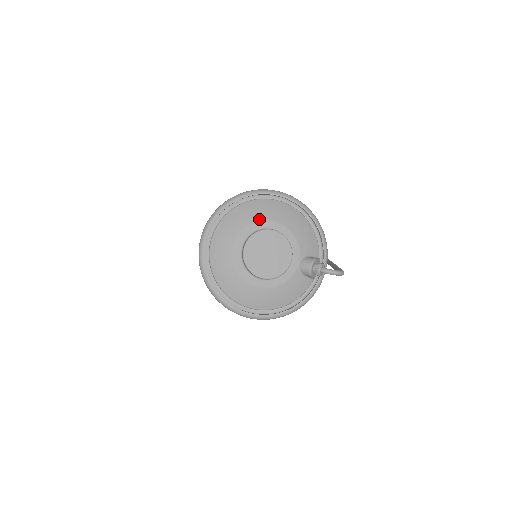
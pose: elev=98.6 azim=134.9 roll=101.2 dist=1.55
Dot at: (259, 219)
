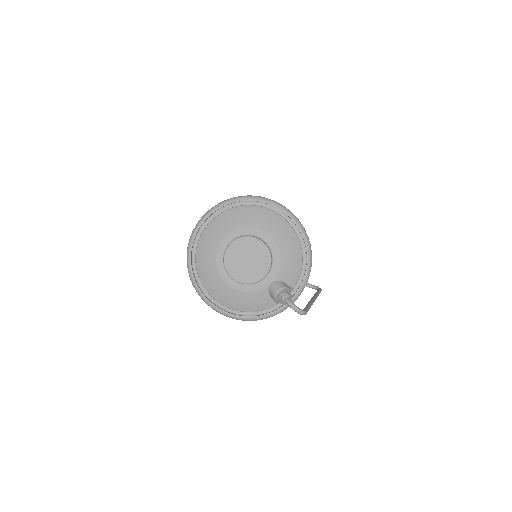
Dot at: (258, 226)
